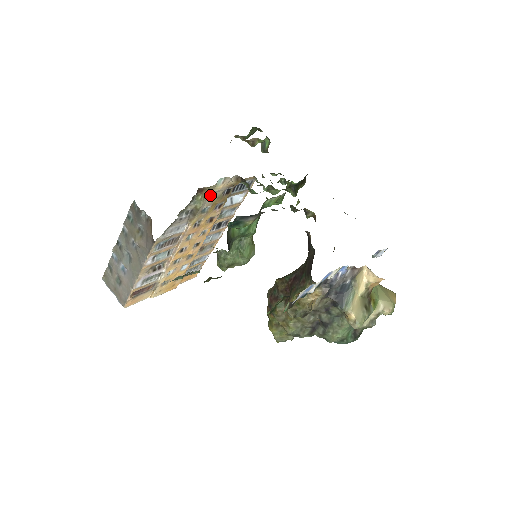
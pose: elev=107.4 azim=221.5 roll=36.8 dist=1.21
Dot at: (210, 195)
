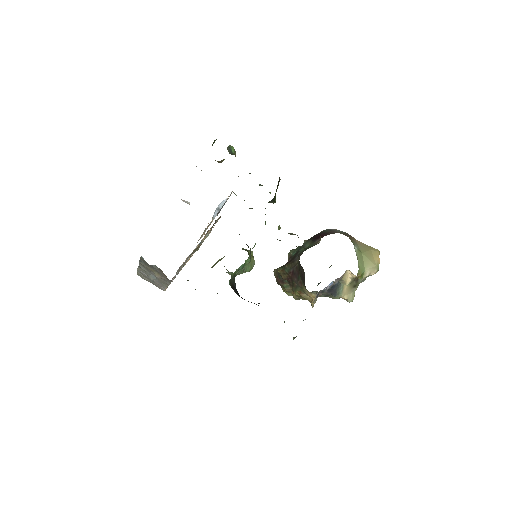
Dot at: (202, 240)
